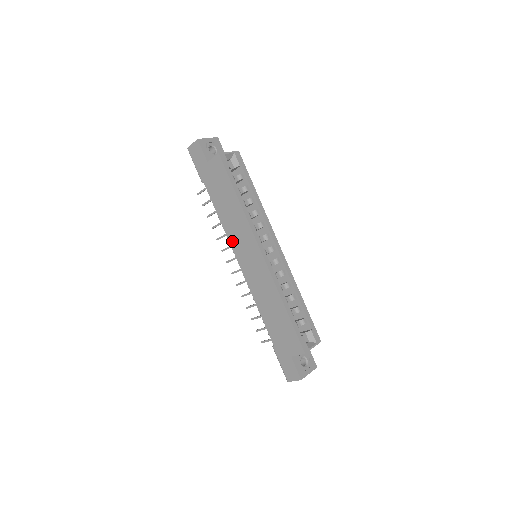
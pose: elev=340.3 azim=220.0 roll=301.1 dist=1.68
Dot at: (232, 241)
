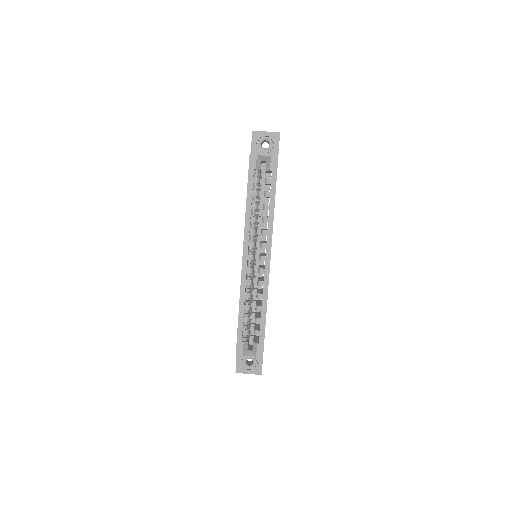
Dot at: occluded
